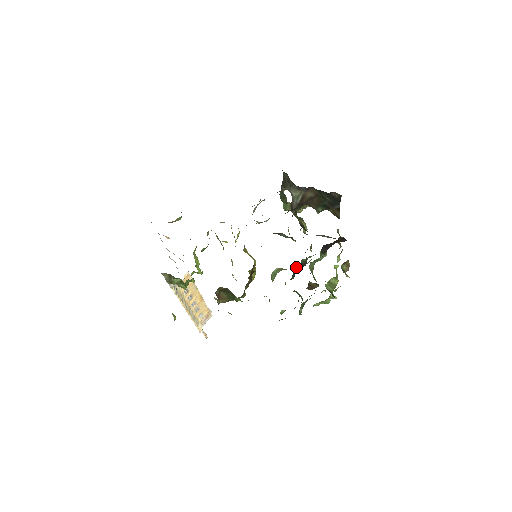
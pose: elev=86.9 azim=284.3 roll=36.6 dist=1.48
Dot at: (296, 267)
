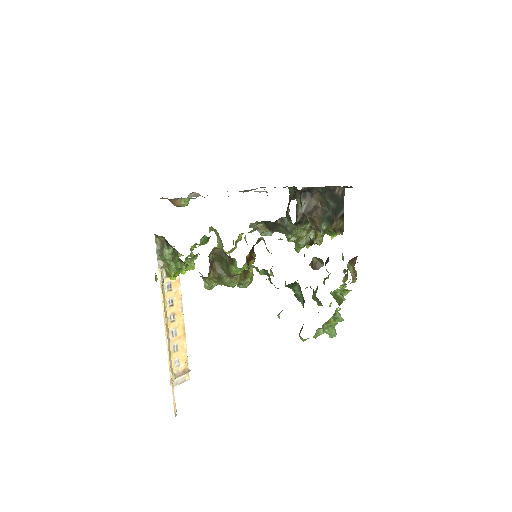
Dot at: occluded
